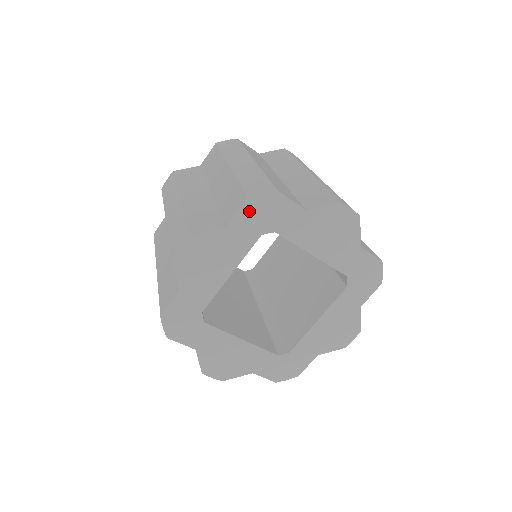
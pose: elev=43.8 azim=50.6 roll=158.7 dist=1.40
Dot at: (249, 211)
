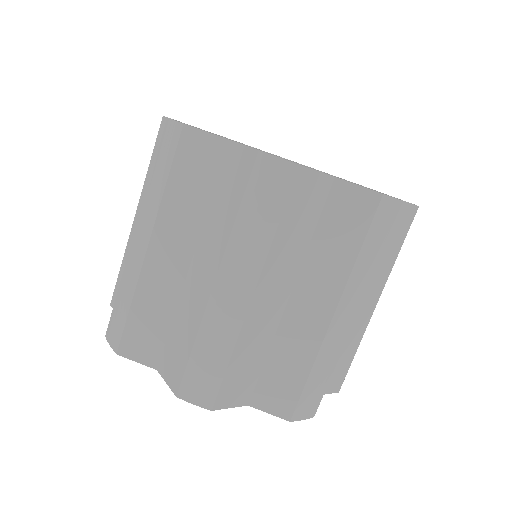
Dot at: occluded
